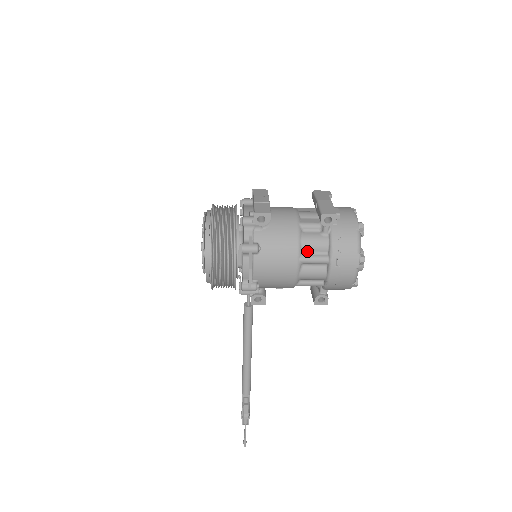
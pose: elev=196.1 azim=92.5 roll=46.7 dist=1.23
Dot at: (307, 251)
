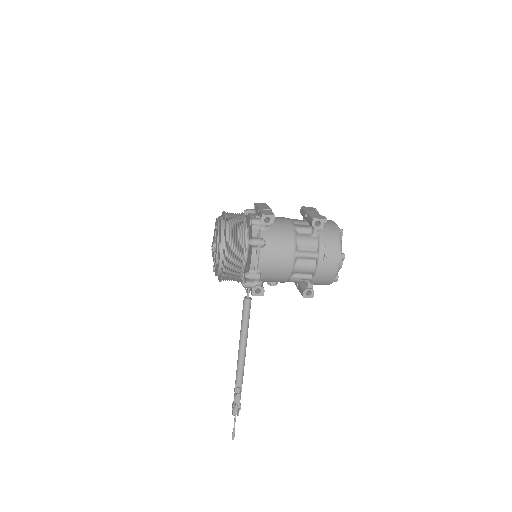
Dot at: (301, 248)
